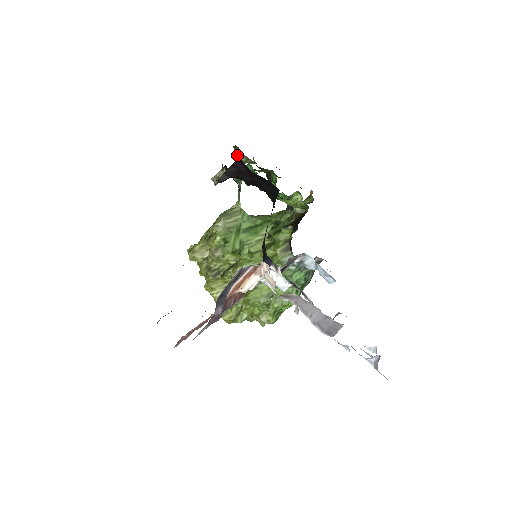
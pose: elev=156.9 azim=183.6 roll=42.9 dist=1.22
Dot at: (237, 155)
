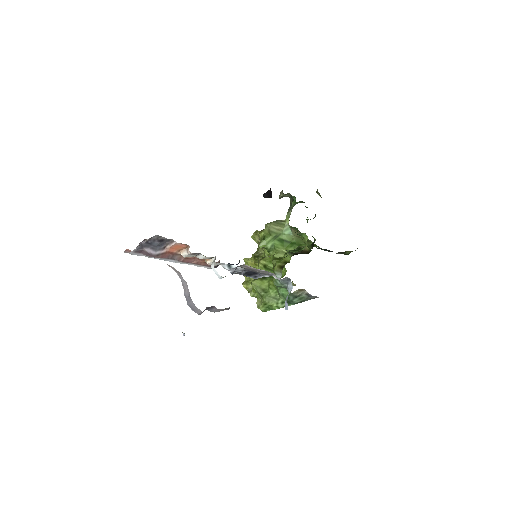
Dot at: occluded
